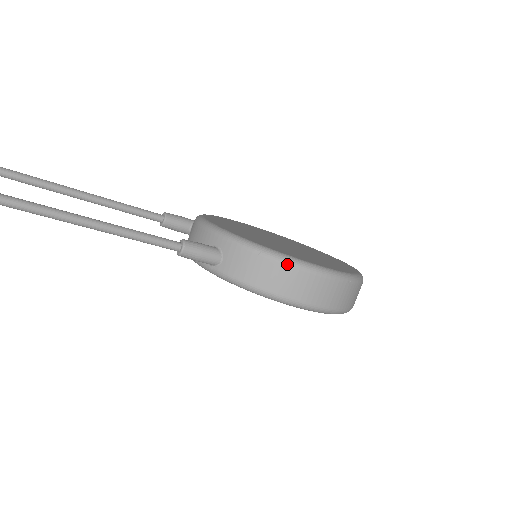
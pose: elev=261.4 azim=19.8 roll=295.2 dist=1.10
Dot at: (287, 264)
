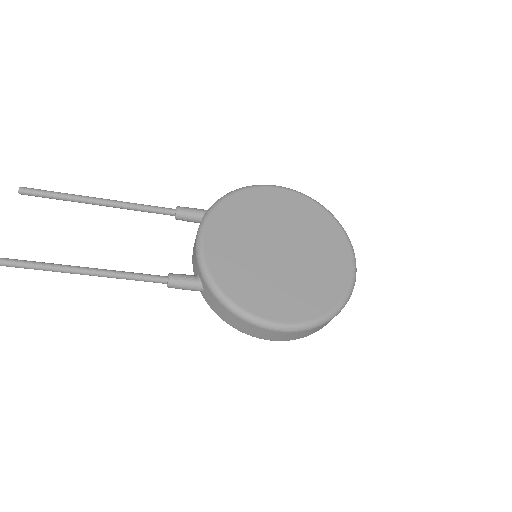
Dot at: (245, 321)
